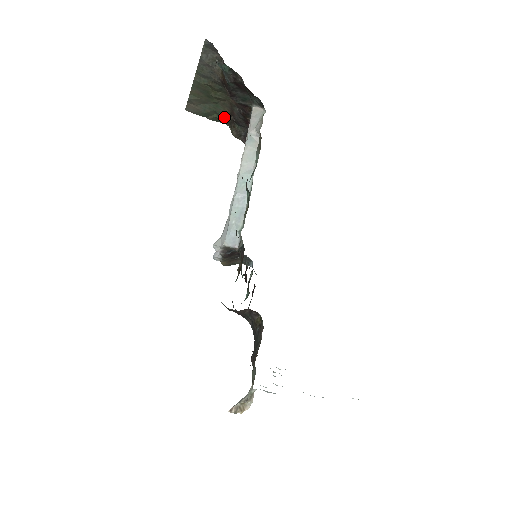
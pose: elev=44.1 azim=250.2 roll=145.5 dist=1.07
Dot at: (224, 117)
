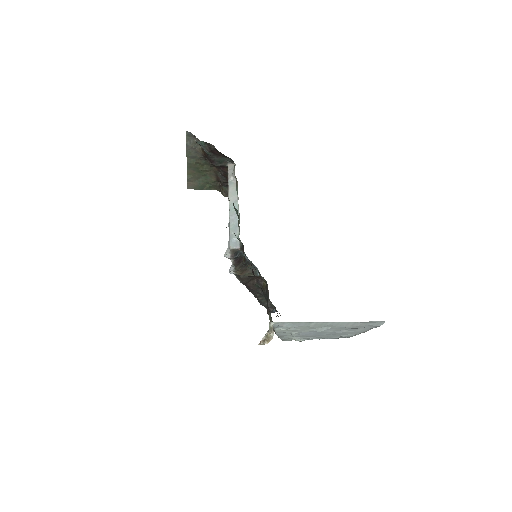
Dot at: (214, 184)
